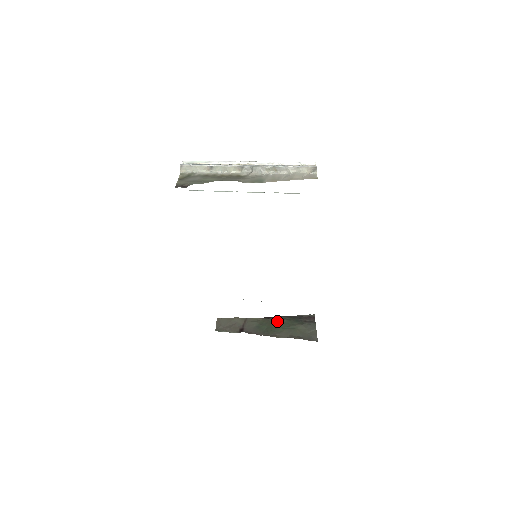
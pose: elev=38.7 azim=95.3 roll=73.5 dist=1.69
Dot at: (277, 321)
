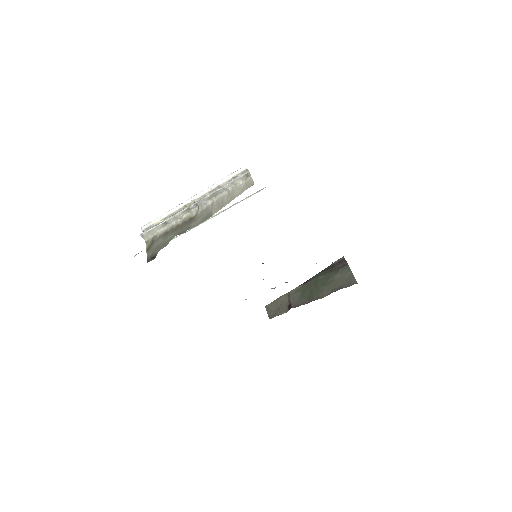
Dot at: (315, 281)
